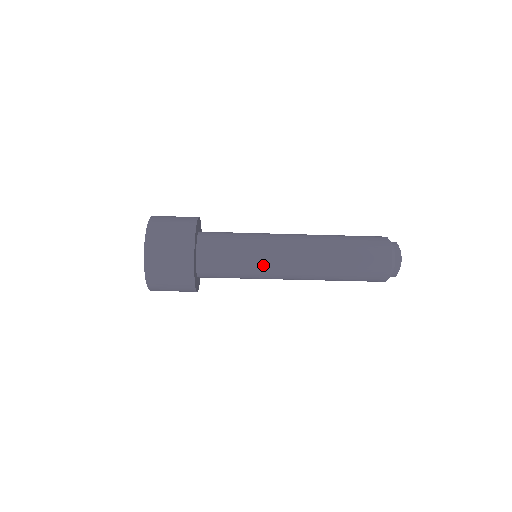
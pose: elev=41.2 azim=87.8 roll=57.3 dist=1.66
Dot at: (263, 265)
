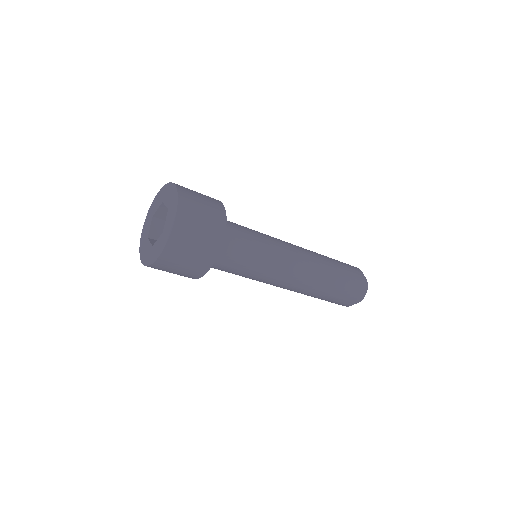
Dot at: (270, 269)
